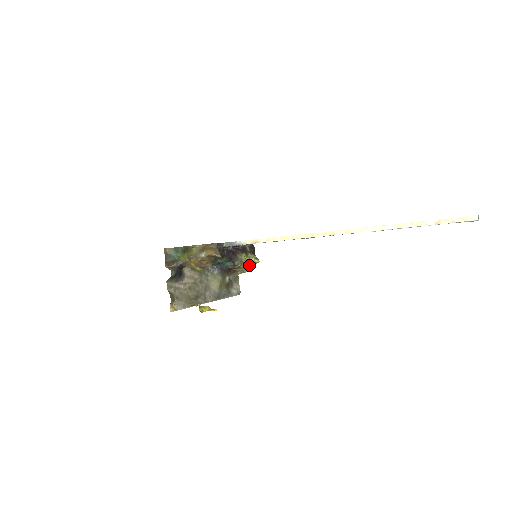
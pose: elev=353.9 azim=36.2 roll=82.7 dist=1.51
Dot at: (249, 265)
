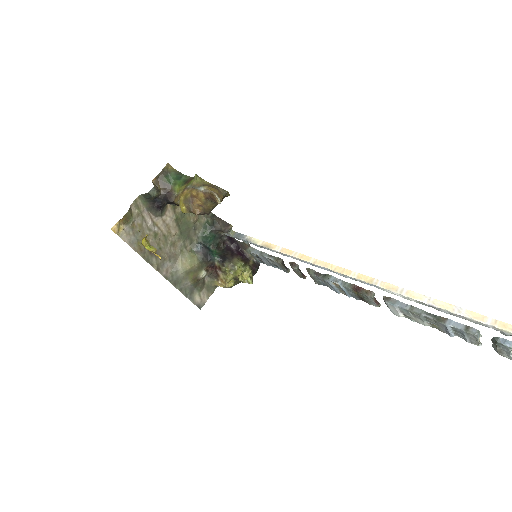
Dot at: (238, 278)
